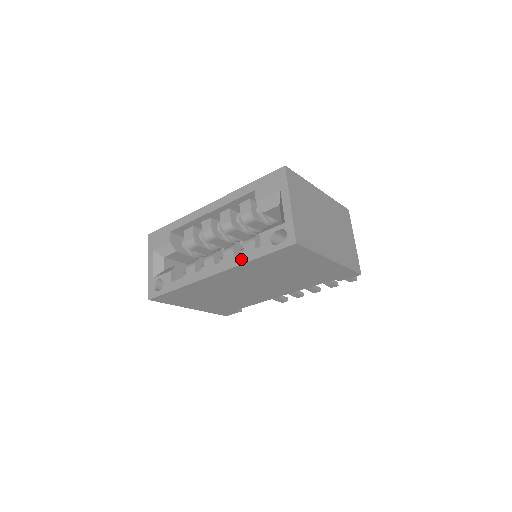
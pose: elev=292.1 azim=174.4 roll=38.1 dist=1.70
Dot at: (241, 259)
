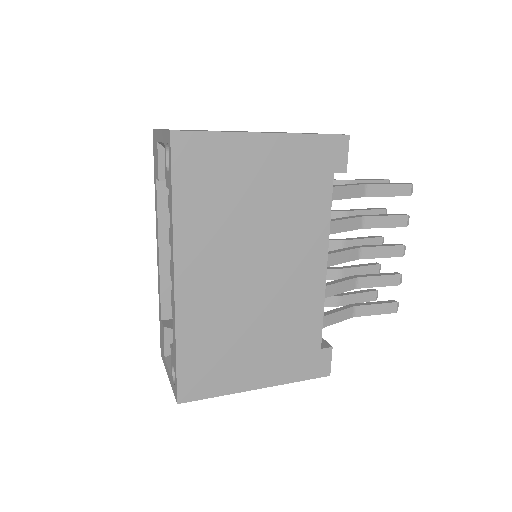
Dot at: (171, 226)
